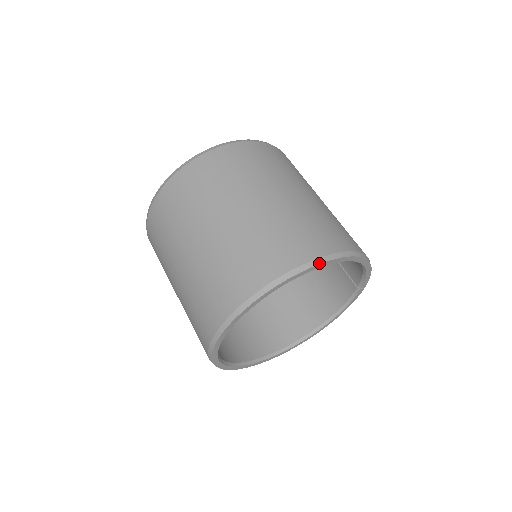
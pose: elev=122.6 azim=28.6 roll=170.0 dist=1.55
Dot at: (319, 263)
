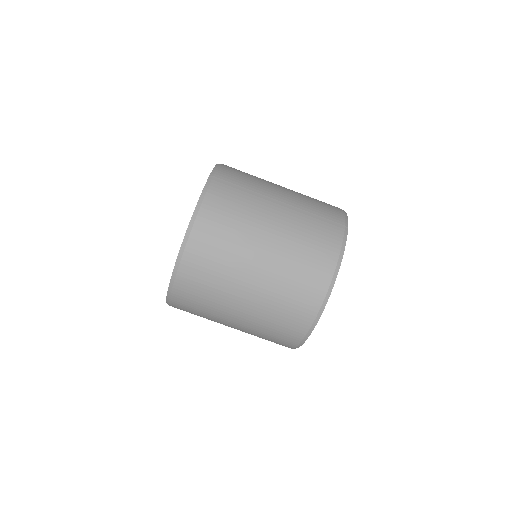
Dot at: occluded
